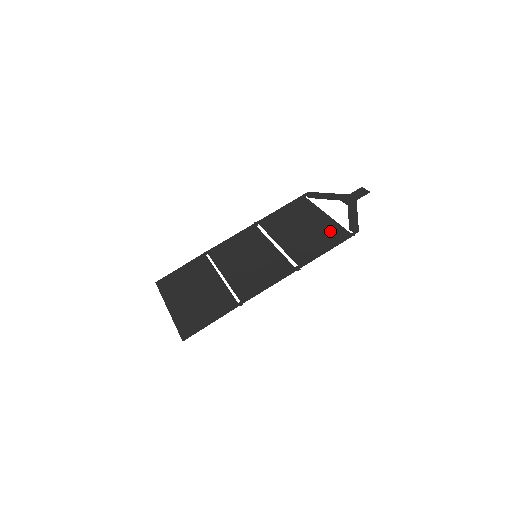
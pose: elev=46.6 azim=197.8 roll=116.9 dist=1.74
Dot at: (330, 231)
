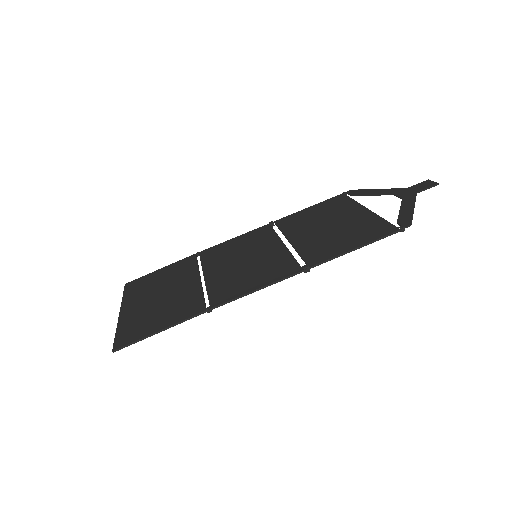
Dot at: (367, 226)
